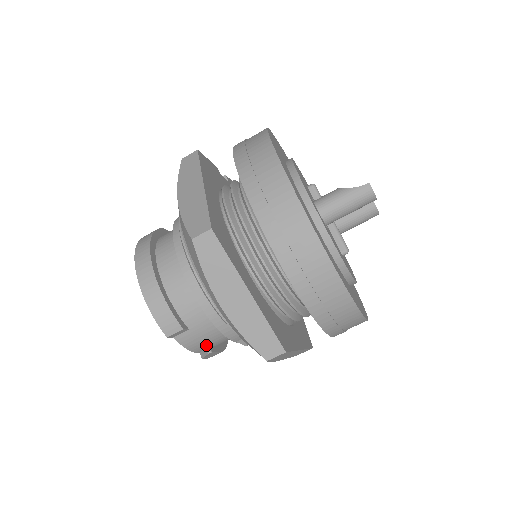
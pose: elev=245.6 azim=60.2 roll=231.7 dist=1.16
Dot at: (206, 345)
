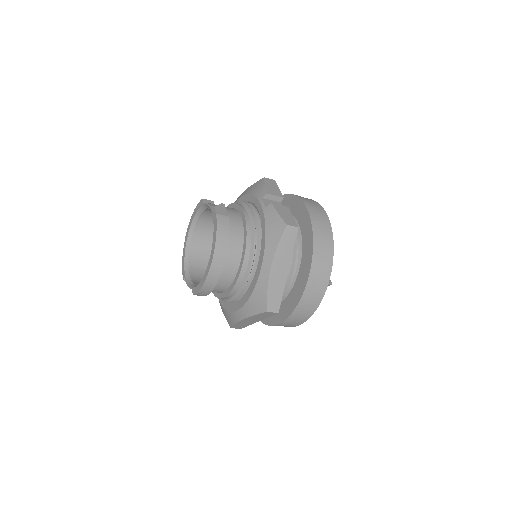
Dot at: occluded
